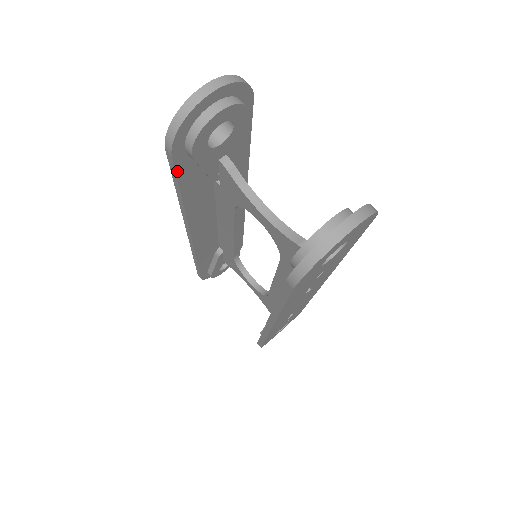
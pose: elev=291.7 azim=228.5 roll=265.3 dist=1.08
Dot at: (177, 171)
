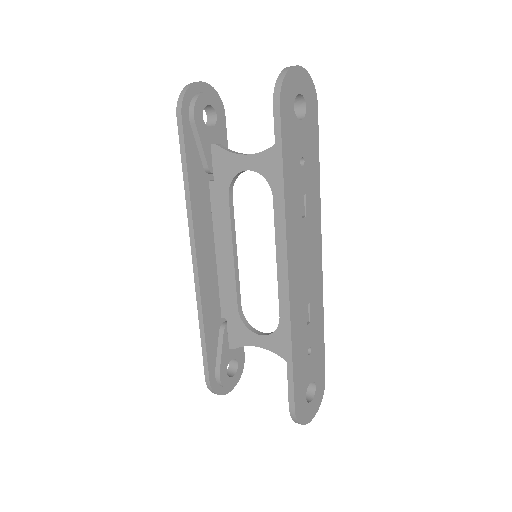
Dot at: (185, 138)
